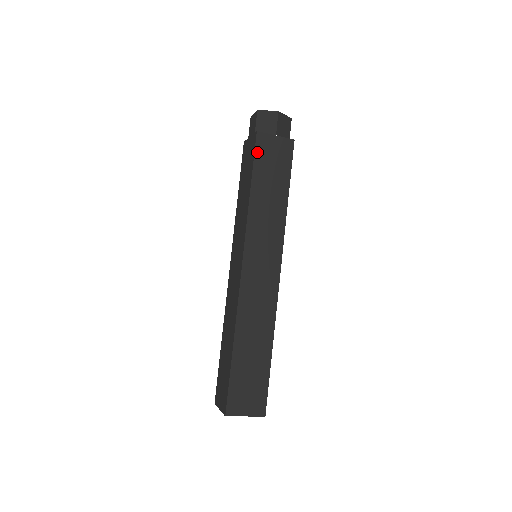
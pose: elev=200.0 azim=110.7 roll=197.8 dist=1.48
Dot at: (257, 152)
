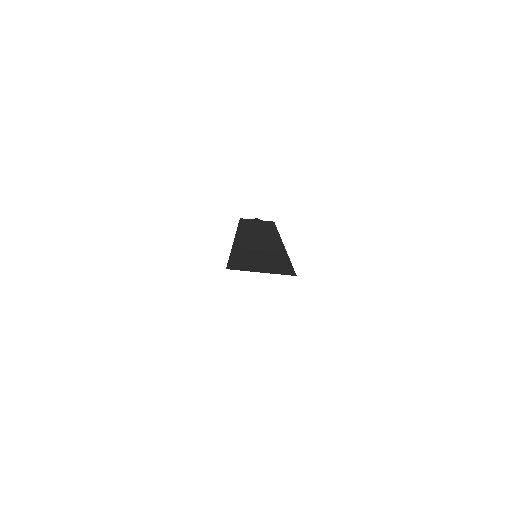
Dot at: (242, 220)
